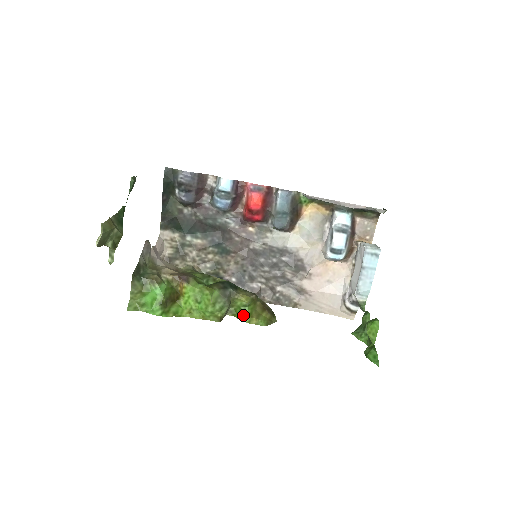
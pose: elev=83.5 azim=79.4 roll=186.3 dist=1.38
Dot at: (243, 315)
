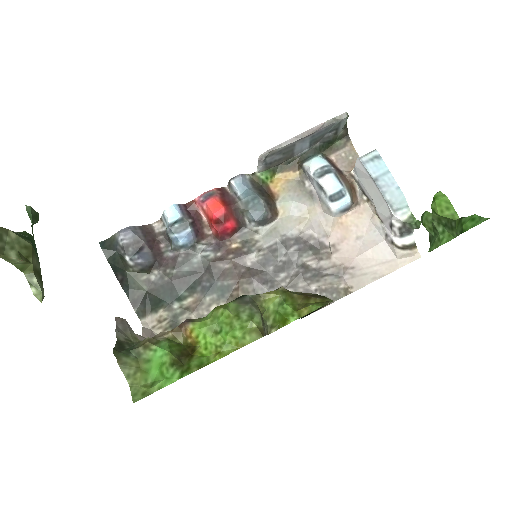
Dot at: (286, 315)
